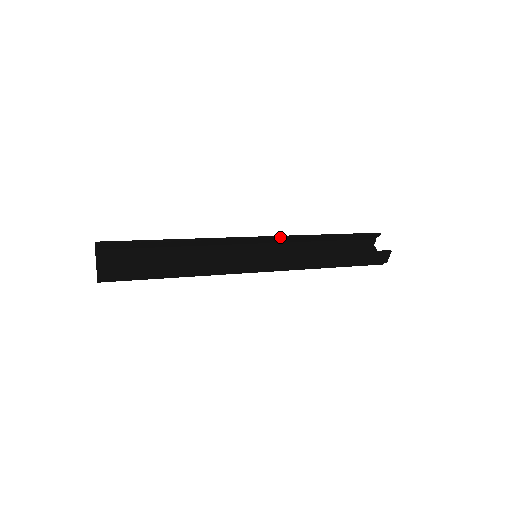
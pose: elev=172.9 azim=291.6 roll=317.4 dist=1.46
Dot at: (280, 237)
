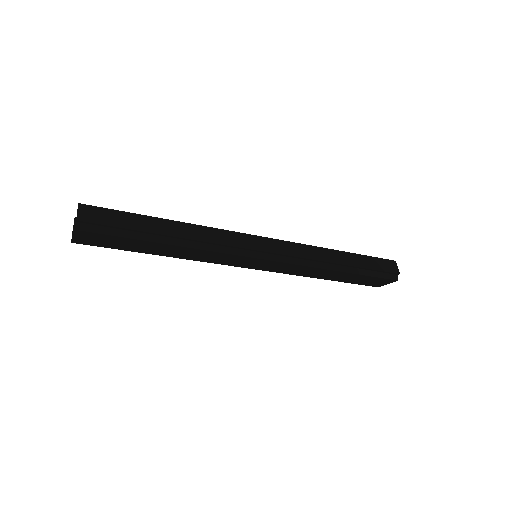
Dot at: occluded
